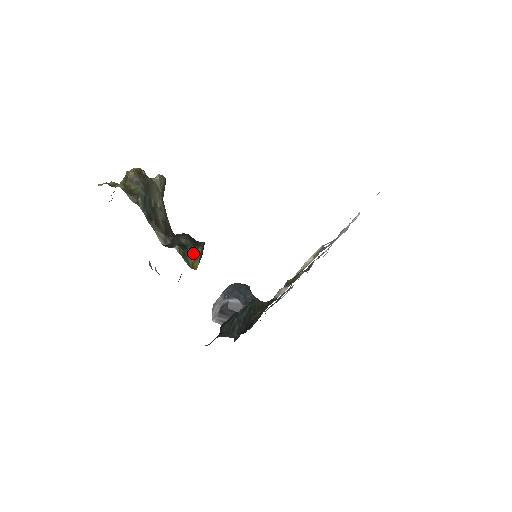
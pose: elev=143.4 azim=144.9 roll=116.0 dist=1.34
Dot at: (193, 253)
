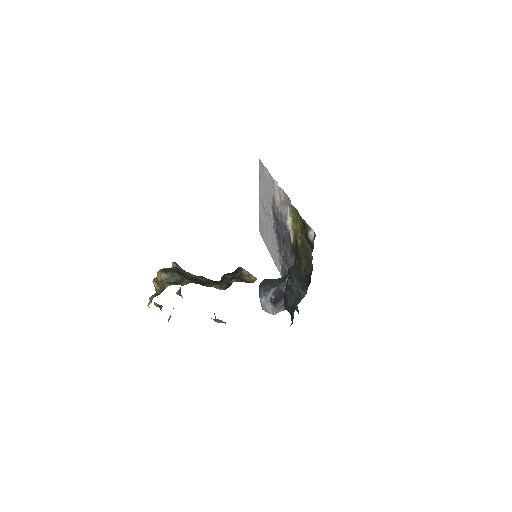
Dot at: (243, 276)
